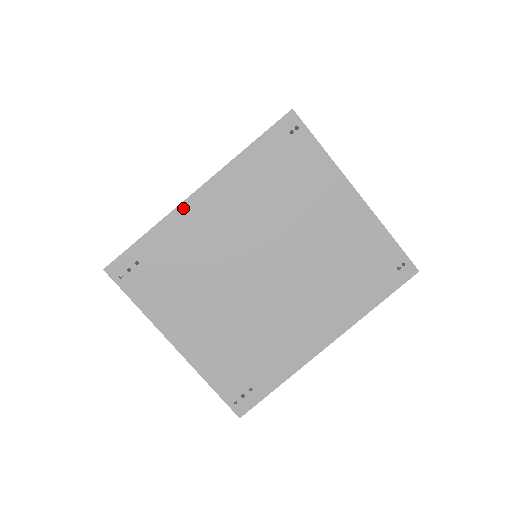
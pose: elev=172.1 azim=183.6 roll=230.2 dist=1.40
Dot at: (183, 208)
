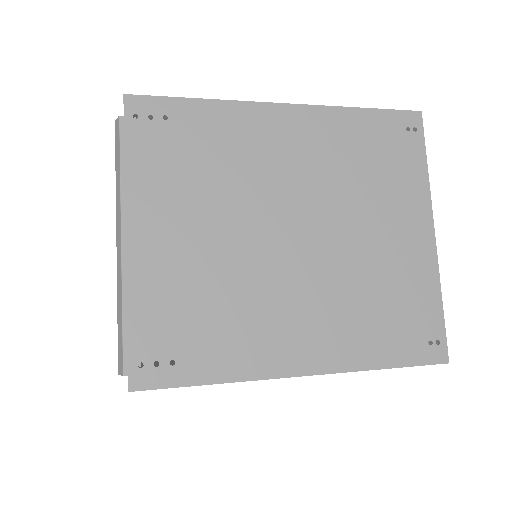
Dot at: (258, 107)
